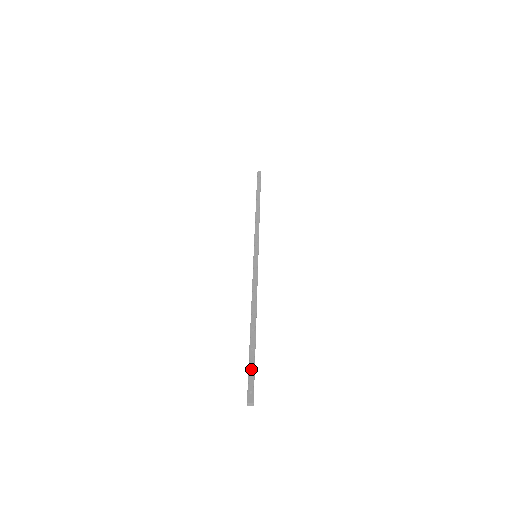
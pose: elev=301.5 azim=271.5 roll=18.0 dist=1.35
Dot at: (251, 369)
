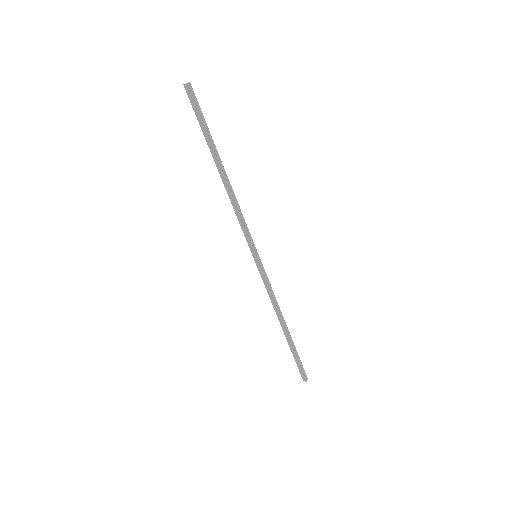
Dot at: (202, 118)
